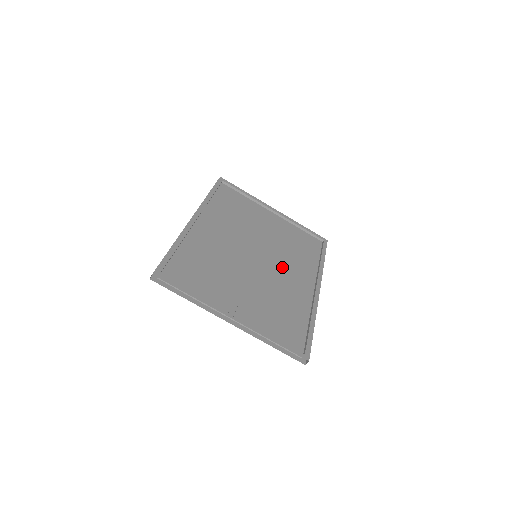
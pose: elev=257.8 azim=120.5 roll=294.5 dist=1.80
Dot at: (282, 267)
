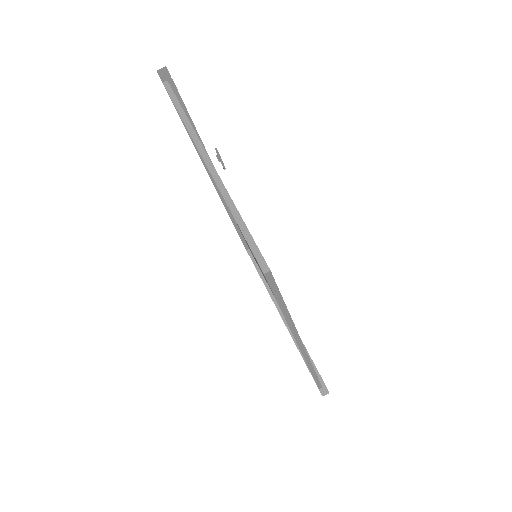
Dot at: occluded
